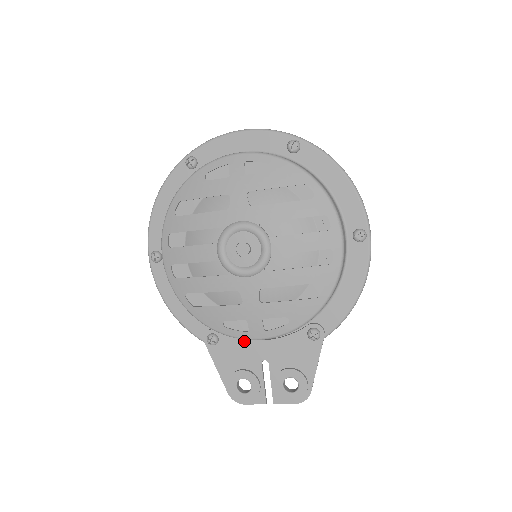
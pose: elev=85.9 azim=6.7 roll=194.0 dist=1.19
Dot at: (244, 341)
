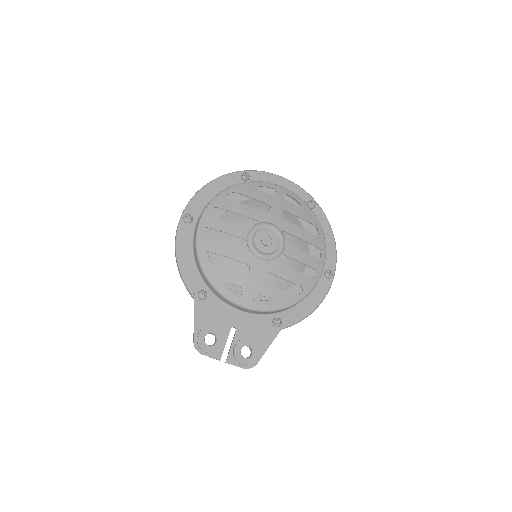
Dot at: (226, 307)
